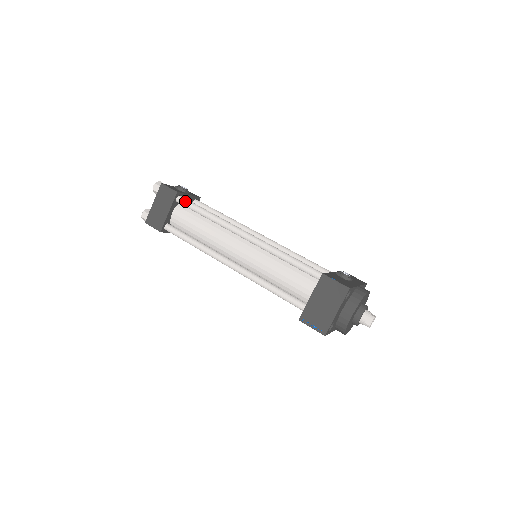
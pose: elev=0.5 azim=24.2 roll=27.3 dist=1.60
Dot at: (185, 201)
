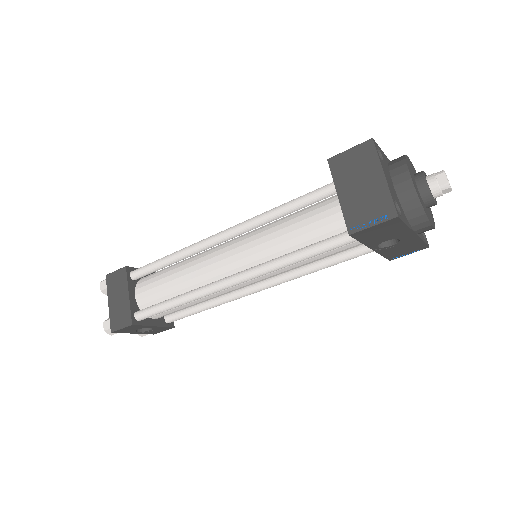
Dot at: (140, 268)
